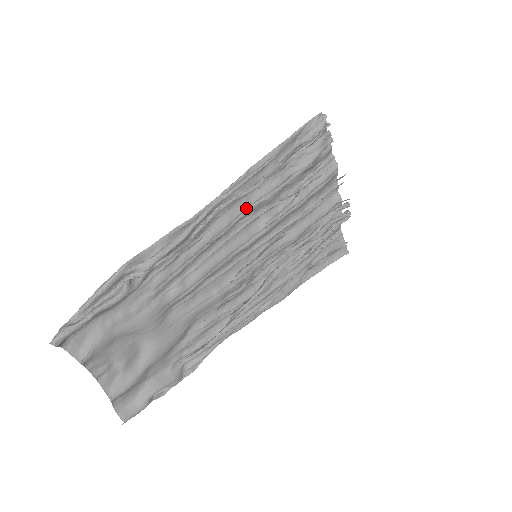
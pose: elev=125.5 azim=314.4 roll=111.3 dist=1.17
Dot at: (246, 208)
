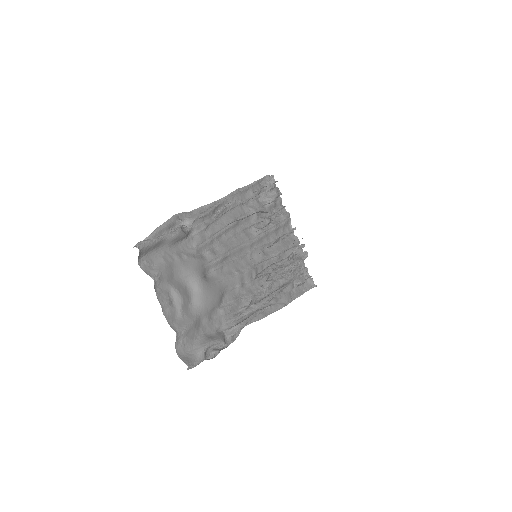
Dot at: (242, 214)
